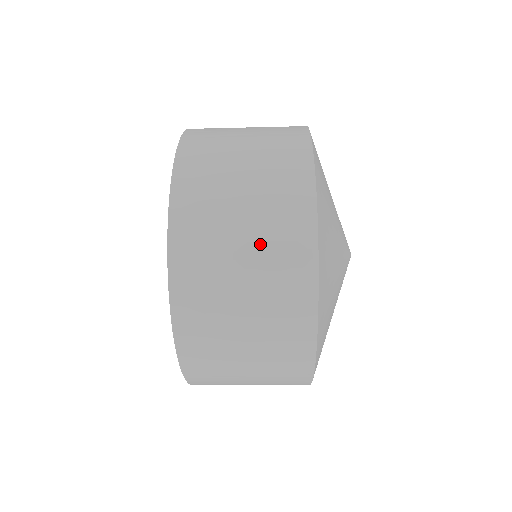
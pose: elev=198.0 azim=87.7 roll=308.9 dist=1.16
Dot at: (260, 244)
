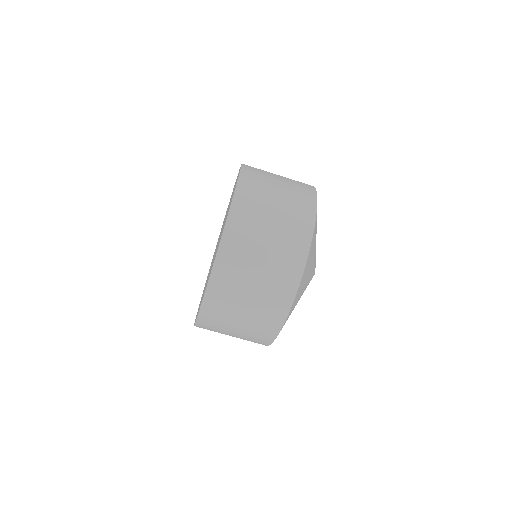
Dot at: occluded
